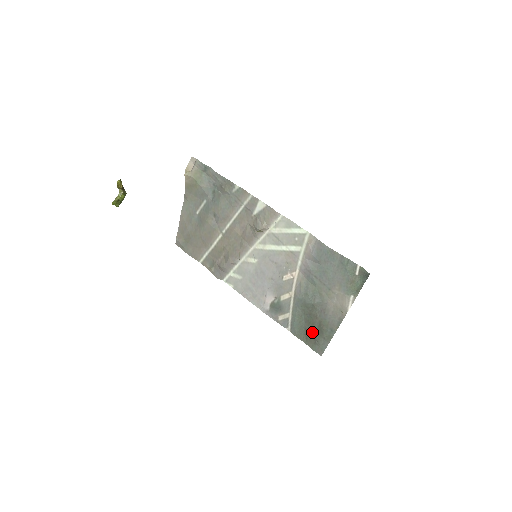
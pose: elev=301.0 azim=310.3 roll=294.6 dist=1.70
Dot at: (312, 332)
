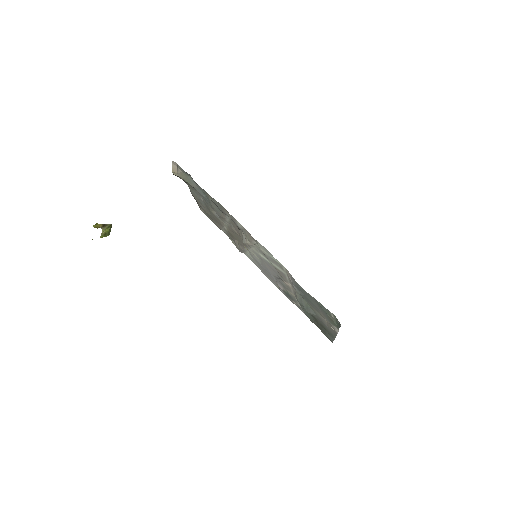
Dot at: (320, 325)
